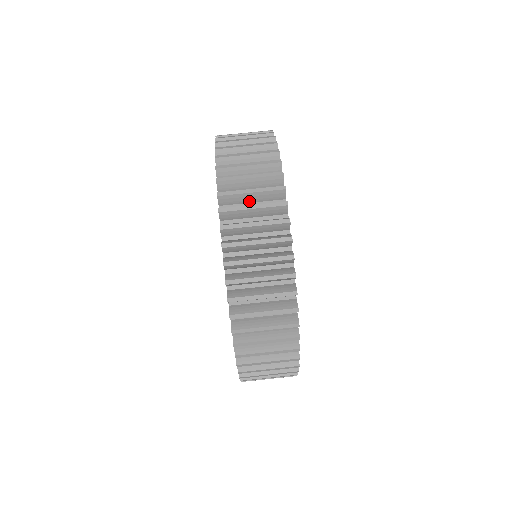
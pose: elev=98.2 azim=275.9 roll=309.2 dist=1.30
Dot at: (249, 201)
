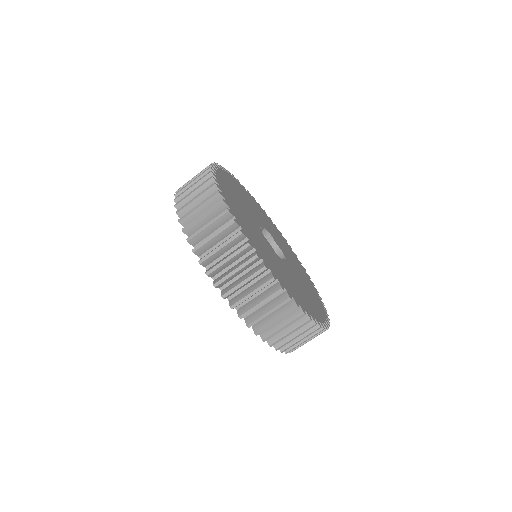
Dot at: occluded
